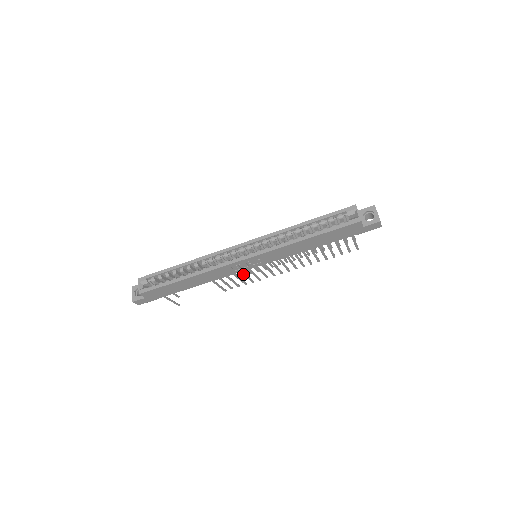
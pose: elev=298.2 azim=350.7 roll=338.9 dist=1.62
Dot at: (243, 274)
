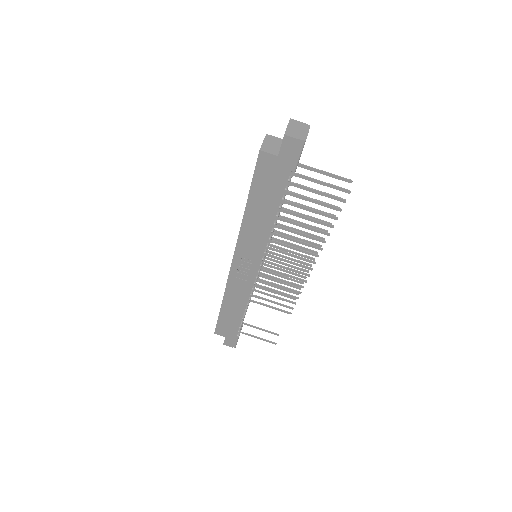
Dot at: (271, 284)
